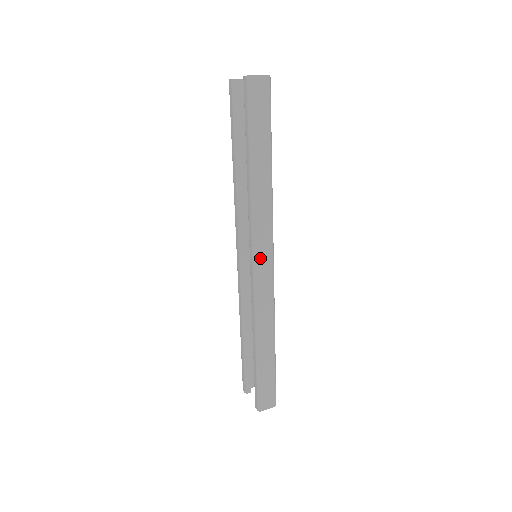
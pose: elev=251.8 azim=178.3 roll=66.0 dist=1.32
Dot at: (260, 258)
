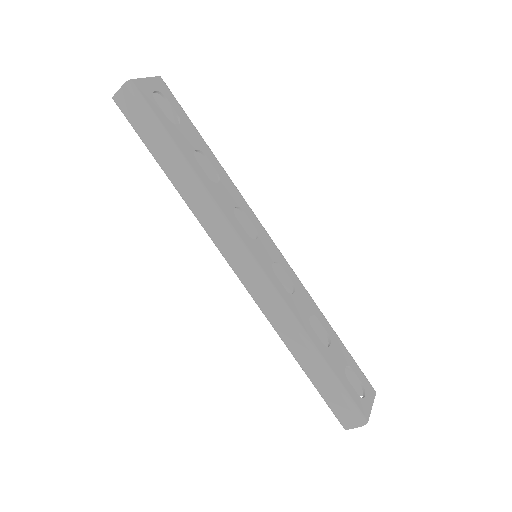
Dot at: (236, 265)
